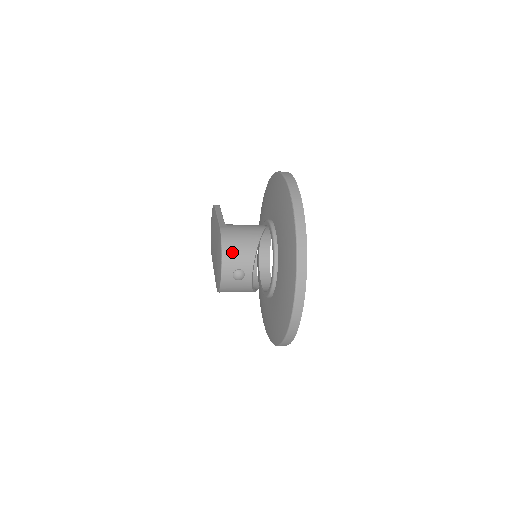
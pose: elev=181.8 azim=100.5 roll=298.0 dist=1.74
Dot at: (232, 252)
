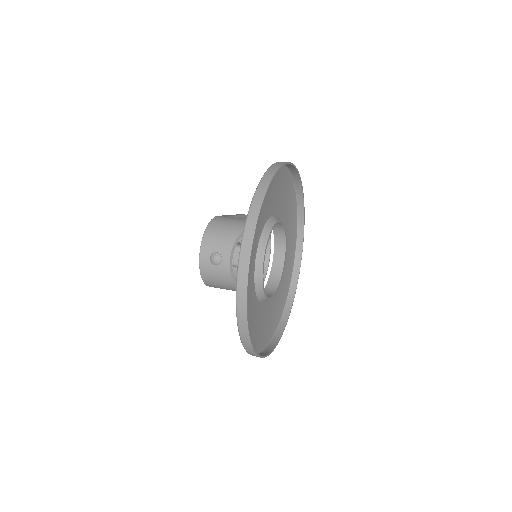
Dot at: (214, 234)
